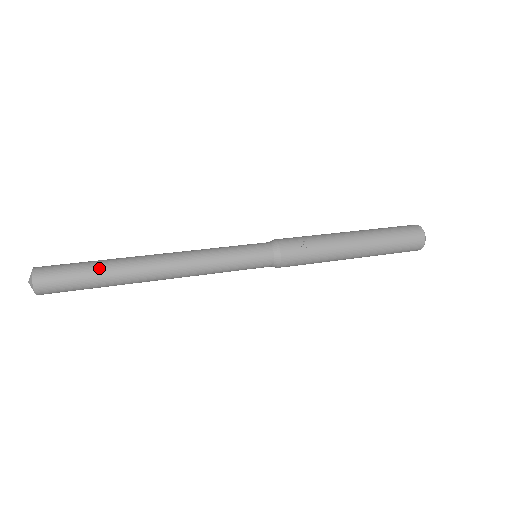
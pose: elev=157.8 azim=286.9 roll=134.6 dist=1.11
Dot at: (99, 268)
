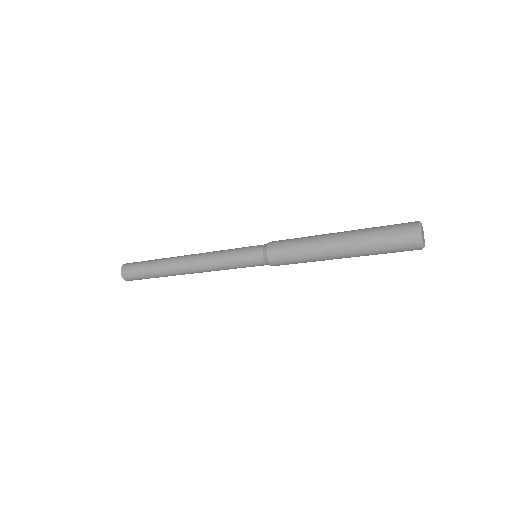
Dot at: occluded
